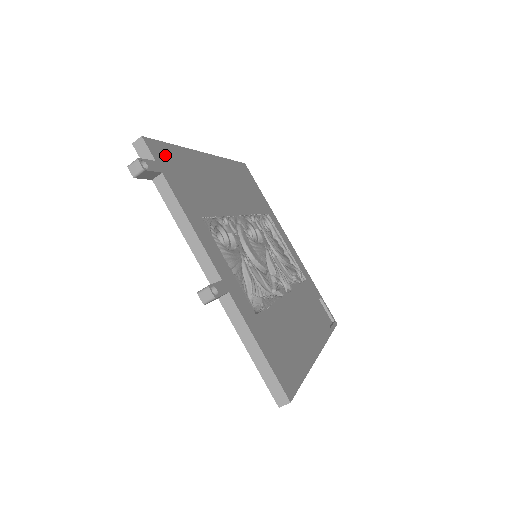
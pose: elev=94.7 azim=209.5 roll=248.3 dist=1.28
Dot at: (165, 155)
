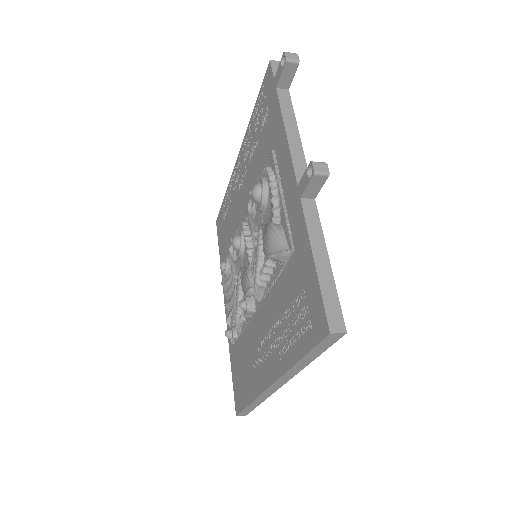
Dot at: occluded
